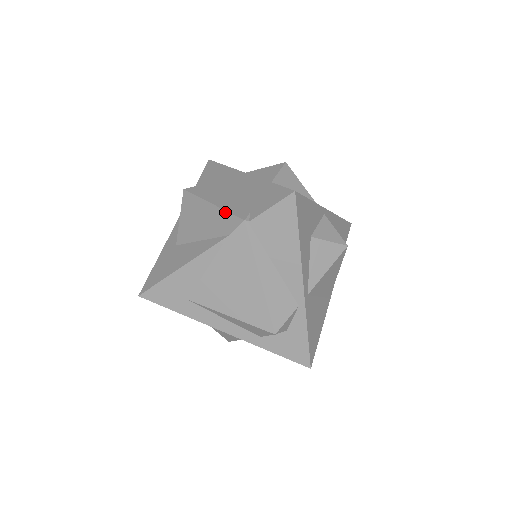
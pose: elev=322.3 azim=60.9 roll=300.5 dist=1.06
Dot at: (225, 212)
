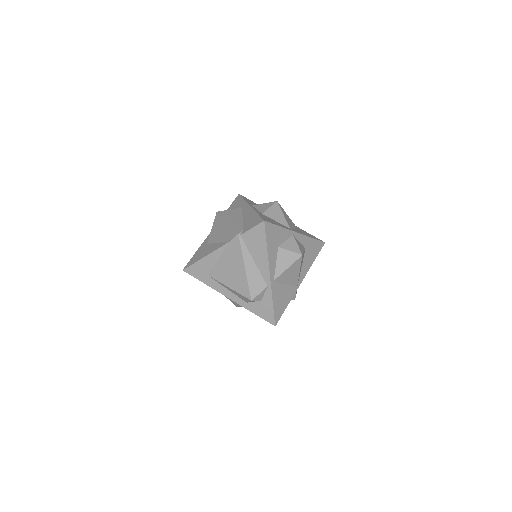
Dot at: (231, 228)
